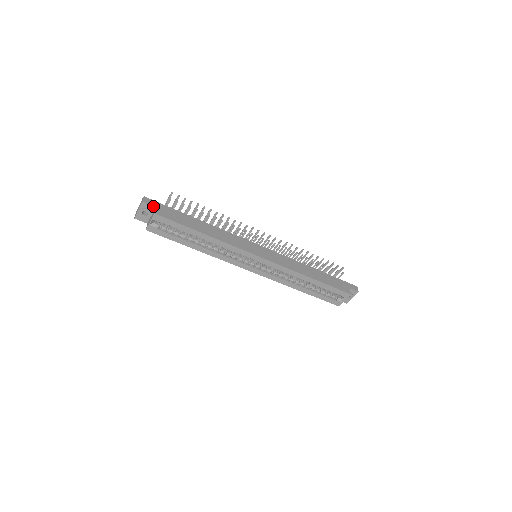
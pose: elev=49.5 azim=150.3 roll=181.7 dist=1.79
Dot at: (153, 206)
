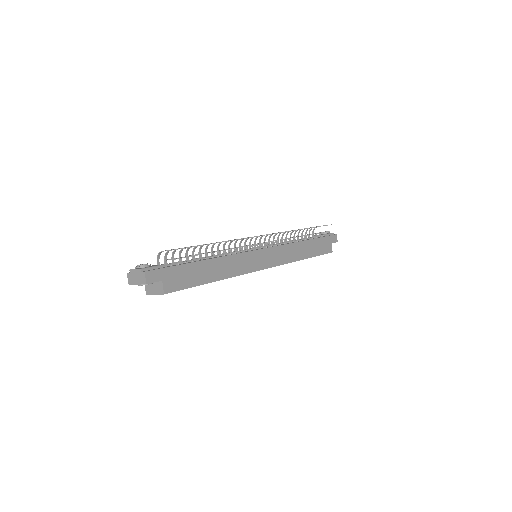
Dot at: (159, 281)
